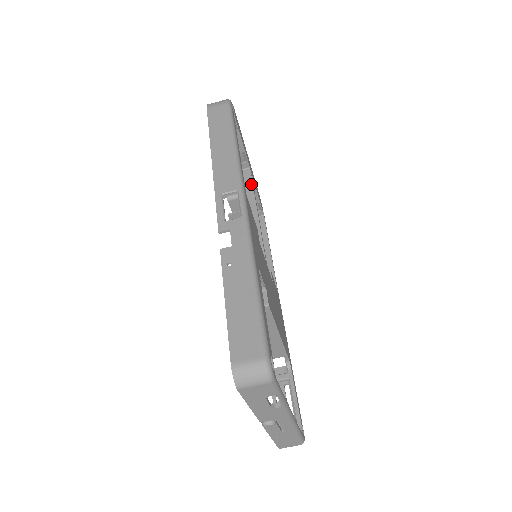
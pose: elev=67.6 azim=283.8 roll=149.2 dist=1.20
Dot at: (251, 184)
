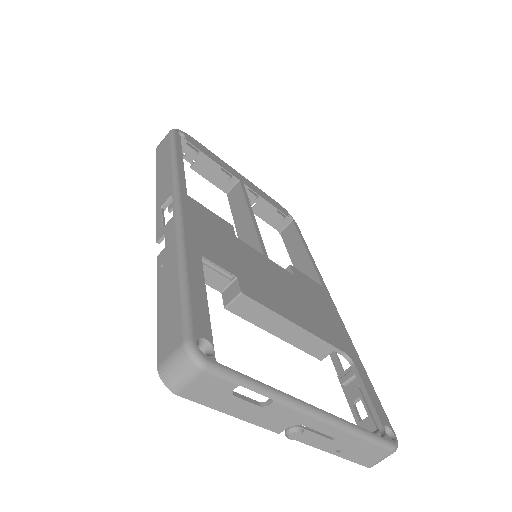
Dot at: (242, 193)
